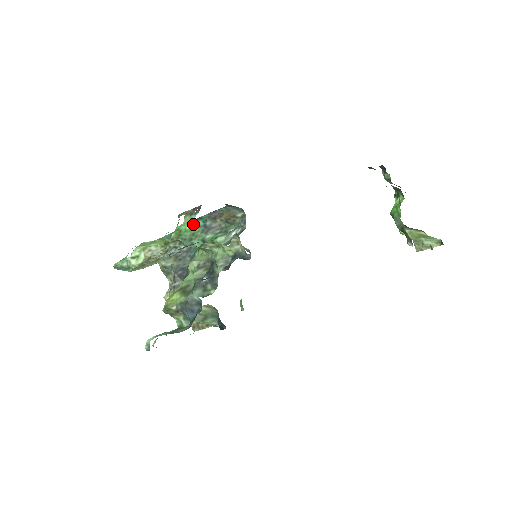
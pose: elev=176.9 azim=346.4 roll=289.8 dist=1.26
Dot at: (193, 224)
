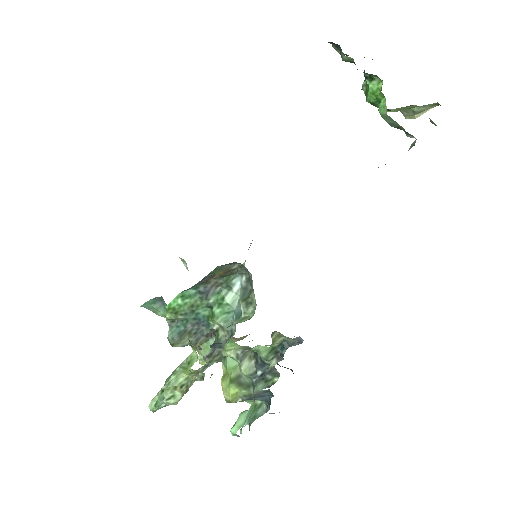
Dot at: (183, 296)
